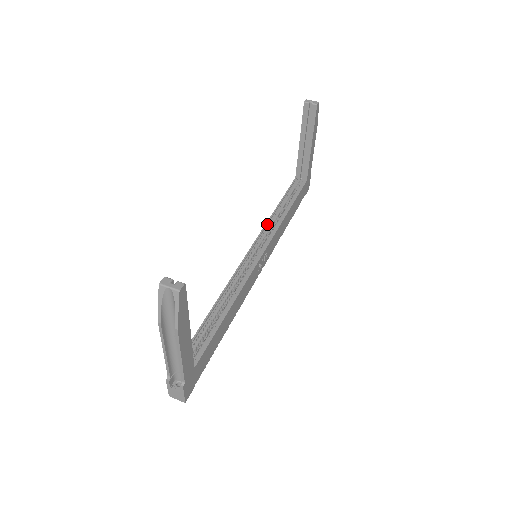
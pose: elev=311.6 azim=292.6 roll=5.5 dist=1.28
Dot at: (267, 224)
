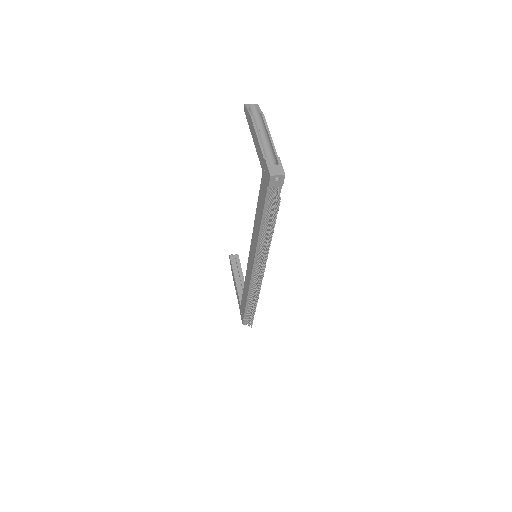
Dot at: occluded
